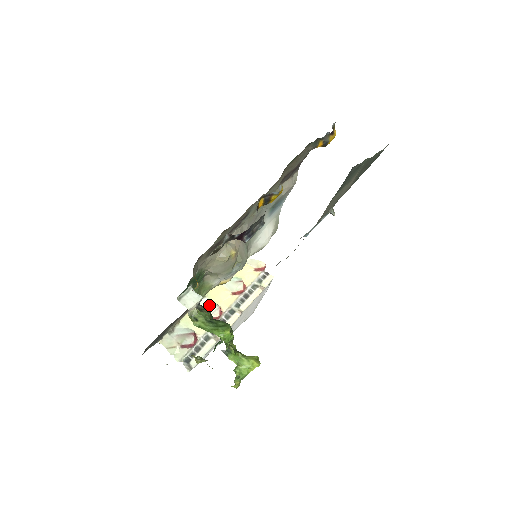
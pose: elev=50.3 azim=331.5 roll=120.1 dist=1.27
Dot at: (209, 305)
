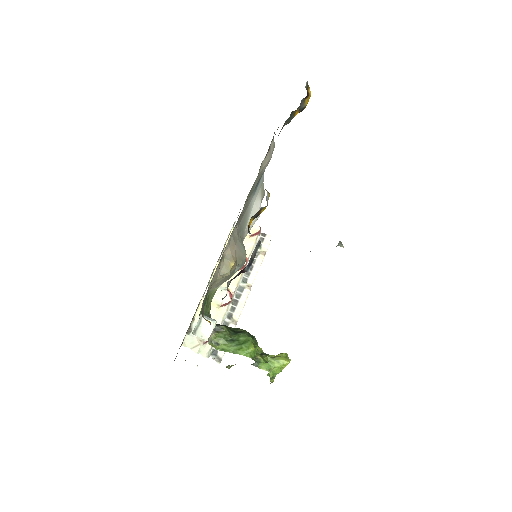
Dot at: (217, 291)
